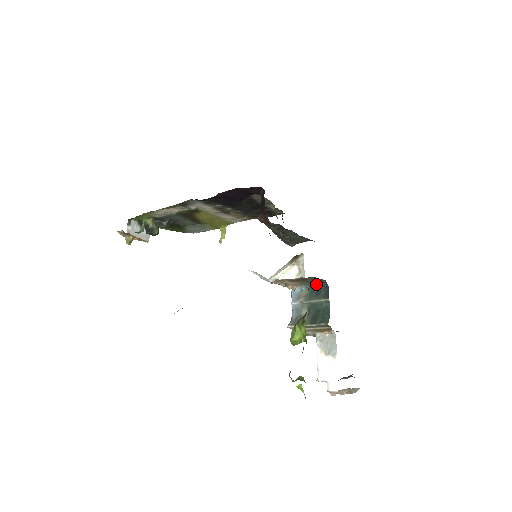
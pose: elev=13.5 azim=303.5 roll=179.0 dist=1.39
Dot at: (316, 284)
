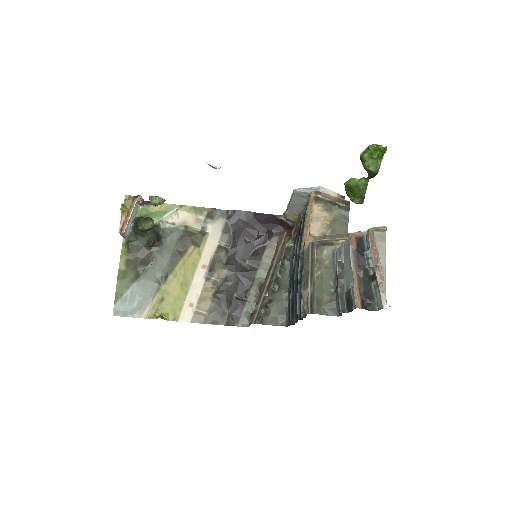
Dot at: occluded
